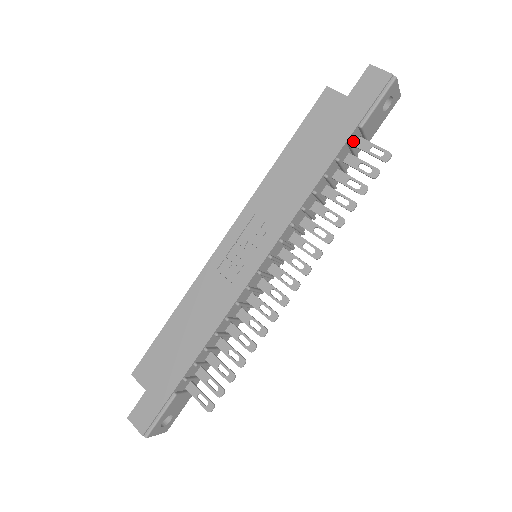
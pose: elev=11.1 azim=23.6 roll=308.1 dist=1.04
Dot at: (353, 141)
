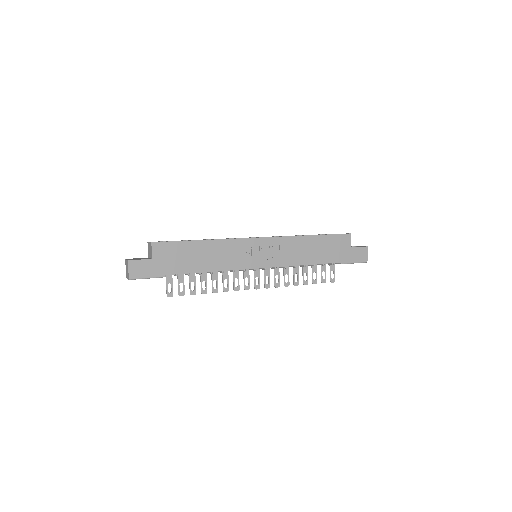
Dot at: occluded
